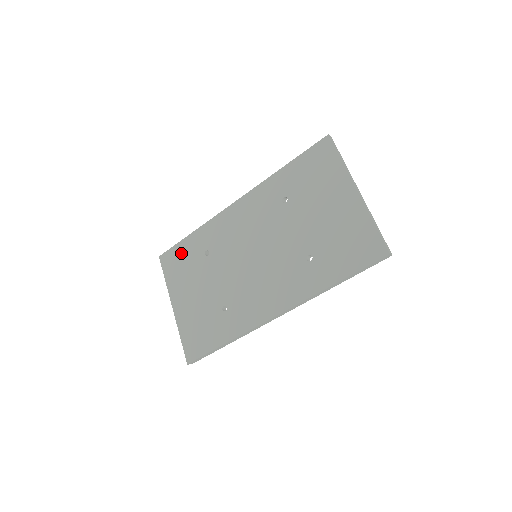
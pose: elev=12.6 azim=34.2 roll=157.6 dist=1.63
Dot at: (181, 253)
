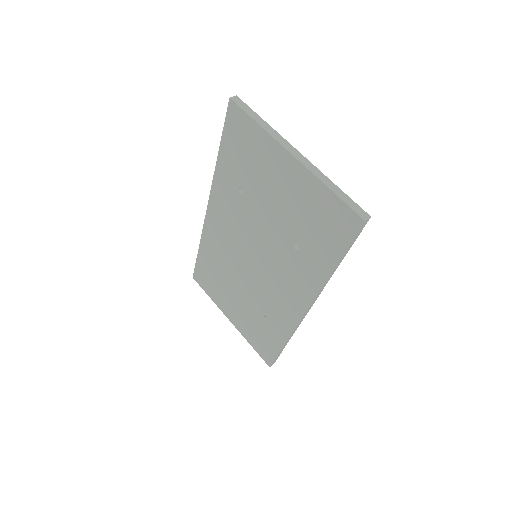
Dot at: (204, 271)
